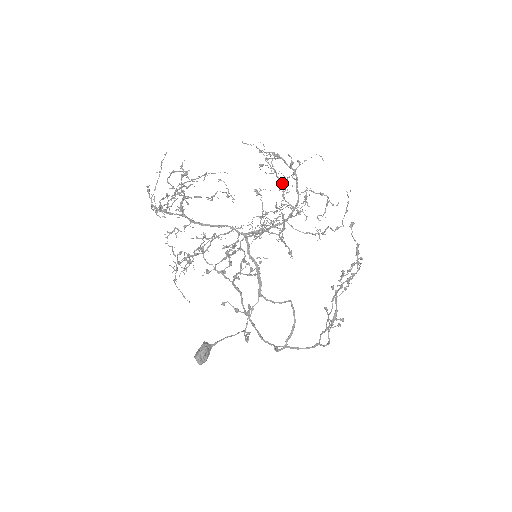
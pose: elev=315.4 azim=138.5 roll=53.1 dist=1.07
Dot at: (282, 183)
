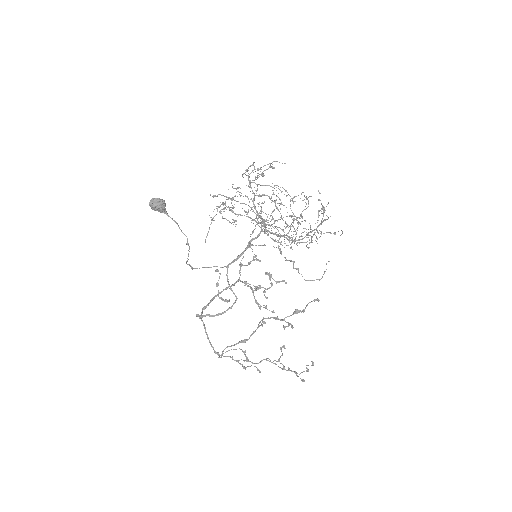
Dot at: occluded
